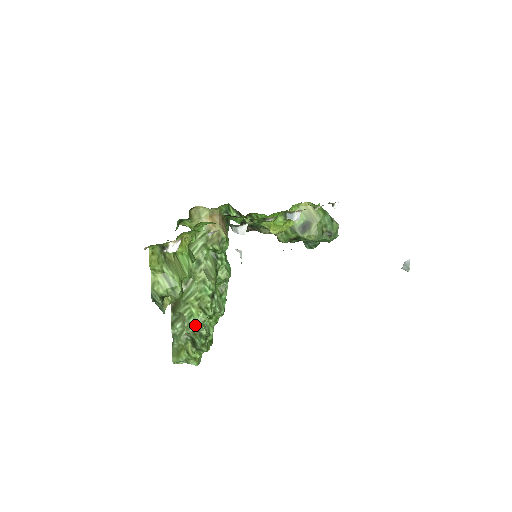
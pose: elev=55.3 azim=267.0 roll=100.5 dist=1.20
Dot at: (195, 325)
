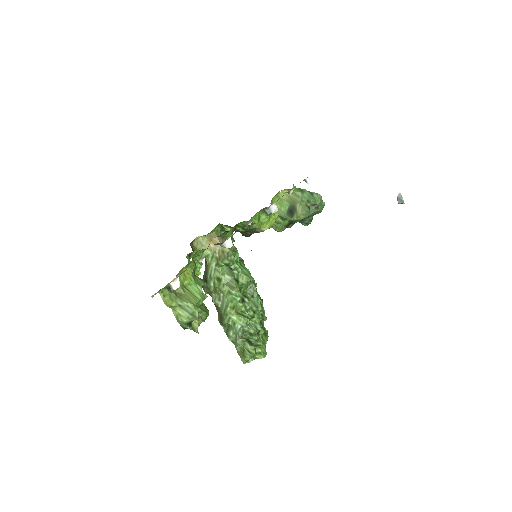
Dot at: (241, 329)
